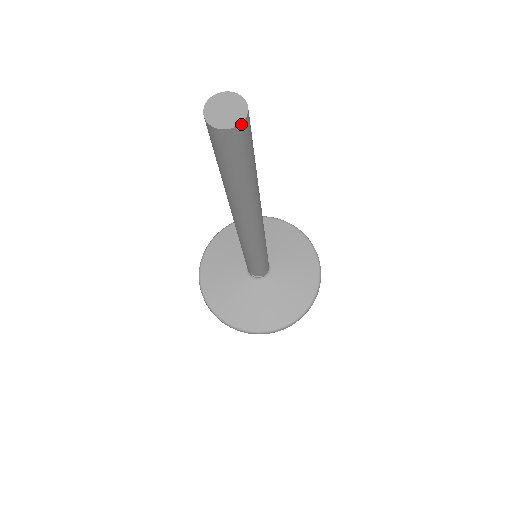
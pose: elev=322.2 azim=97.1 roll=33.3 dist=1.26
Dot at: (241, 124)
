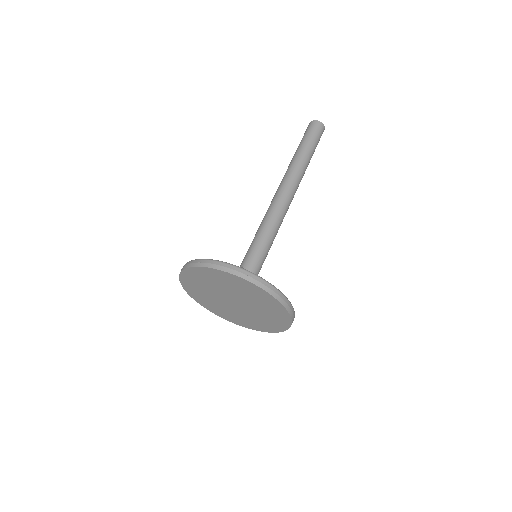
Dot at: (316, 121)
